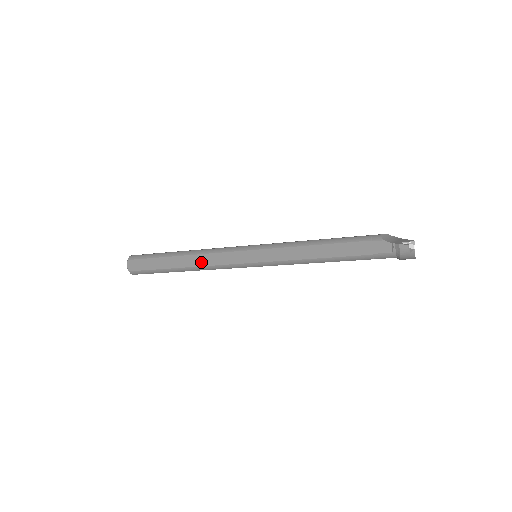
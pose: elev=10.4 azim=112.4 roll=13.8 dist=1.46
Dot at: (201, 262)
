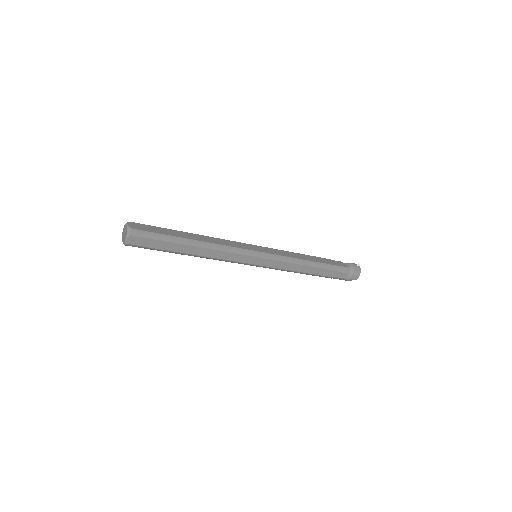
Dot at: (215, 241)
